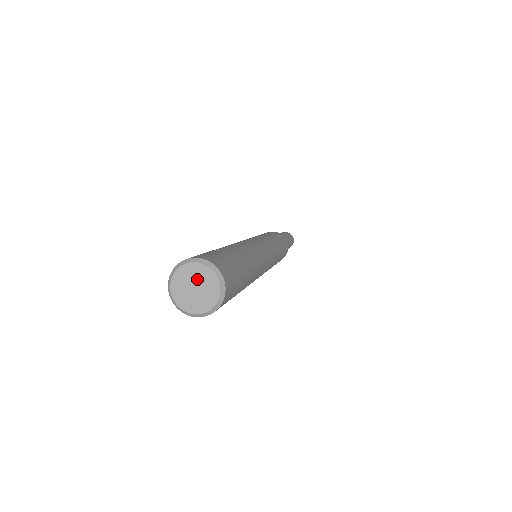
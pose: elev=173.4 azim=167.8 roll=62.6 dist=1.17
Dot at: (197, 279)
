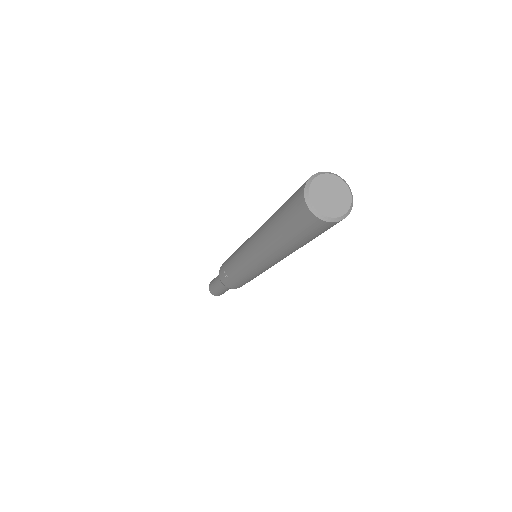
Dot at: (332, 188)
